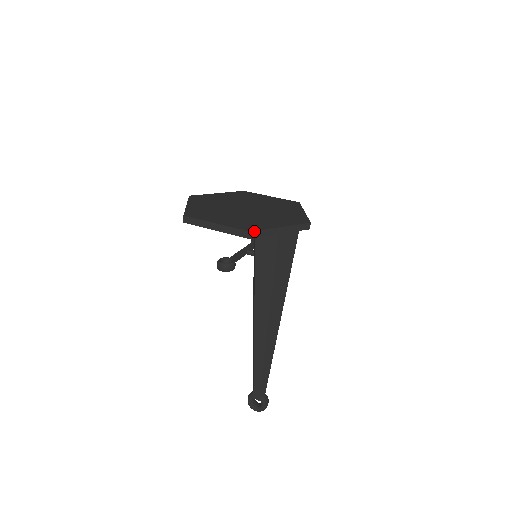
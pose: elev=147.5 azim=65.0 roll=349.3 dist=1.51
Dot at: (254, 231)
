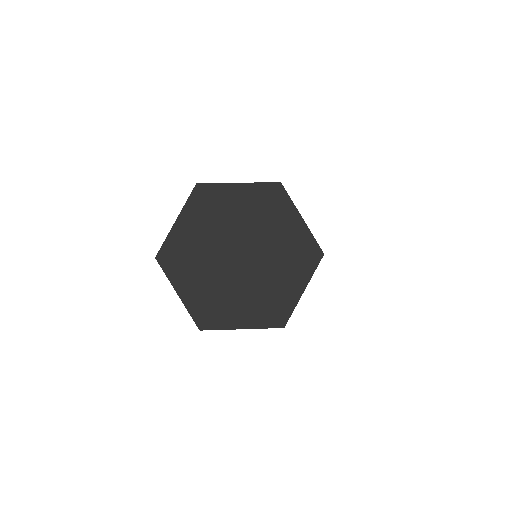
Dot at: occluded
